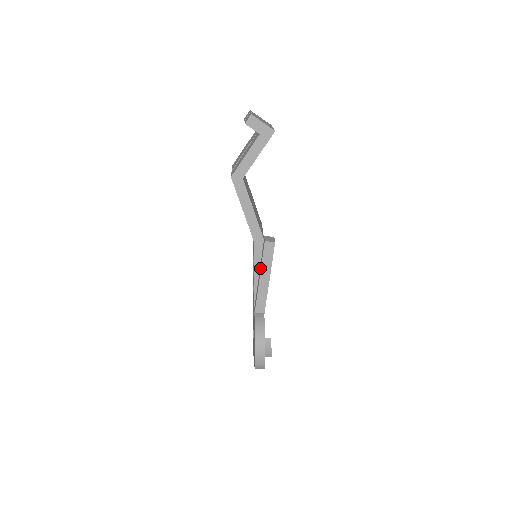
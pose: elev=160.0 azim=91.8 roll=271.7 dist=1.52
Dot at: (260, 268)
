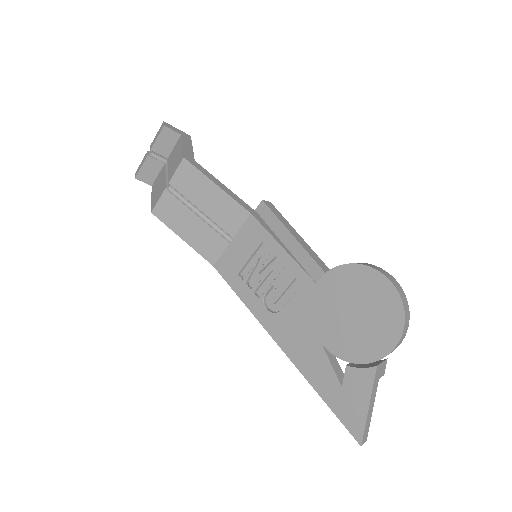
Dot at: (281, 231)
